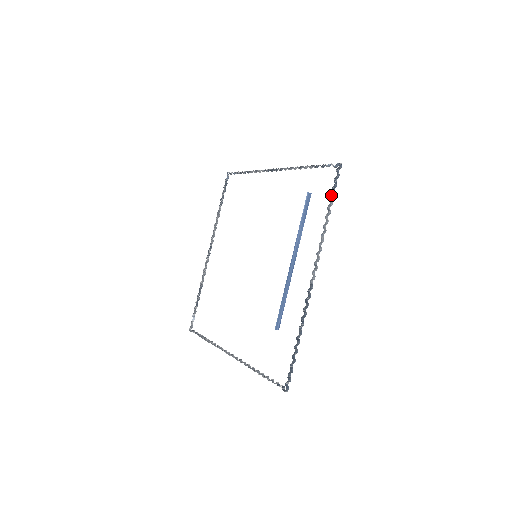
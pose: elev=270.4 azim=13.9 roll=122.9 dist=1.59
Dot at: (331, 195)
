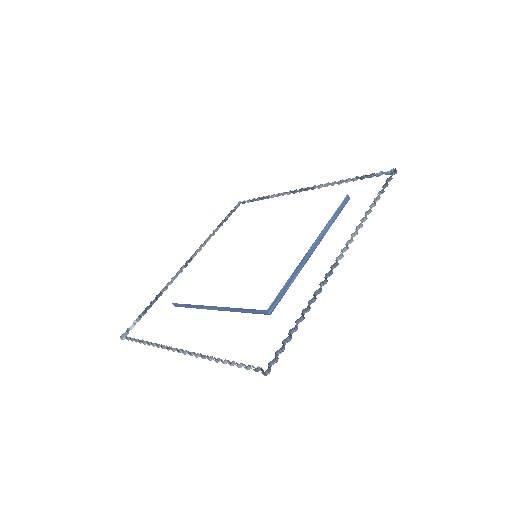
Dot at: (381, 190)
